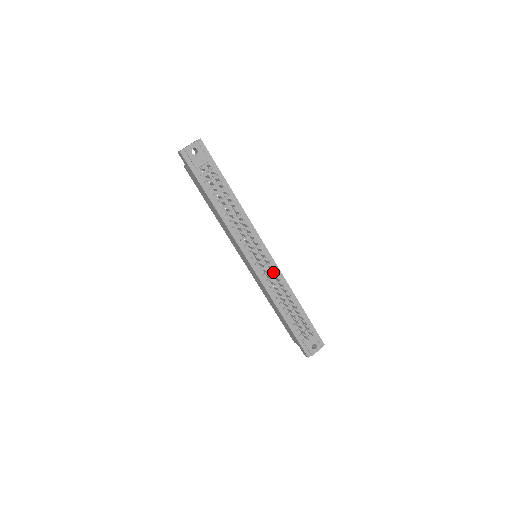
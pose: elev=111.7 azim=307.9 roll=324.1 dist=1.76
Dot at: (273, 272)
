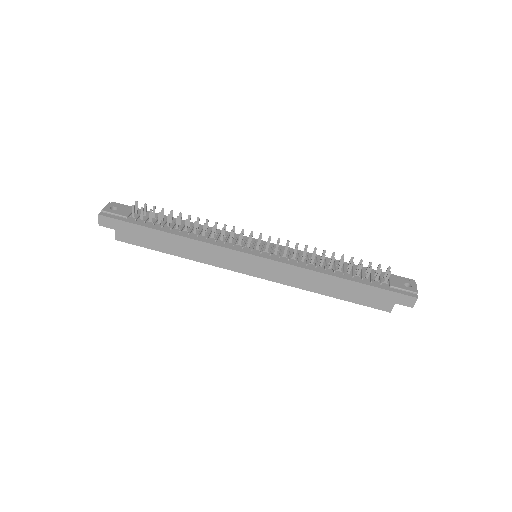
Dot at: occluded
